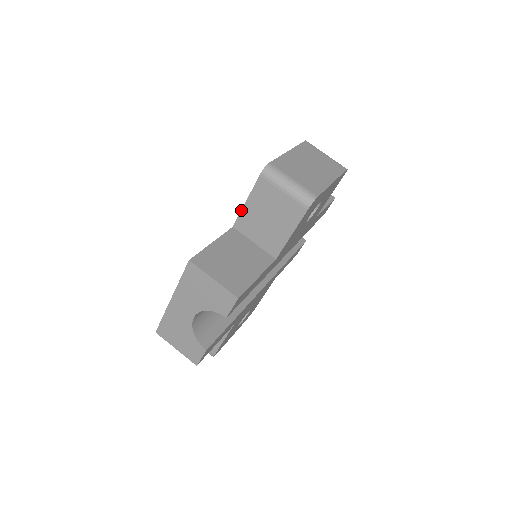
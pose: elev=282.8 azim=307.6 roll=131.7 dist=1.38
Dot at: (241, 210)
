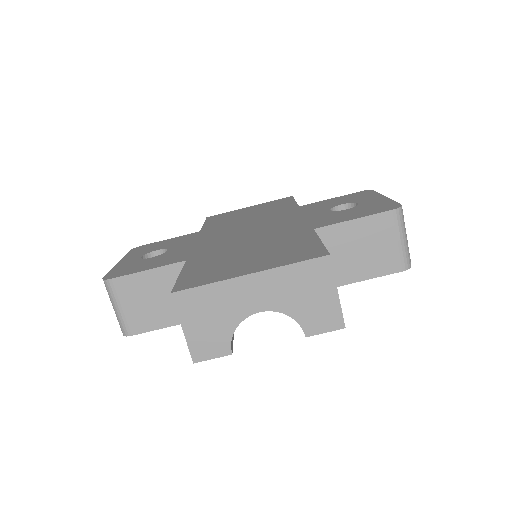
Dot at: (340, 222)
